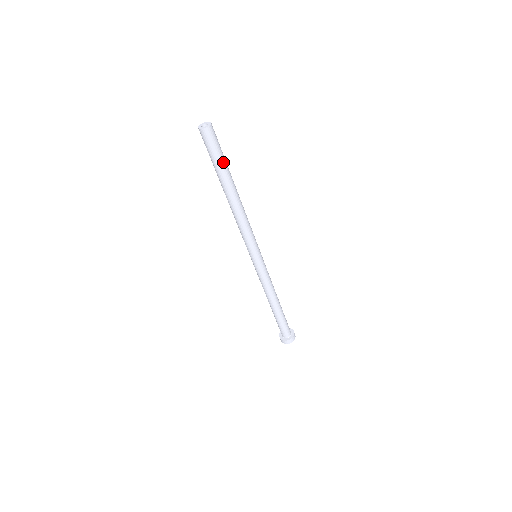
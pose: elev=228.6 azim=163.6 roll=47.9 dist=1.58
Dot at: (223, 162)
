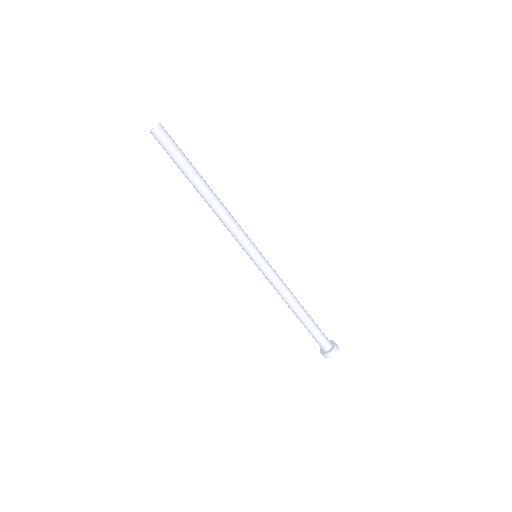
Dot at: (185, 156)
